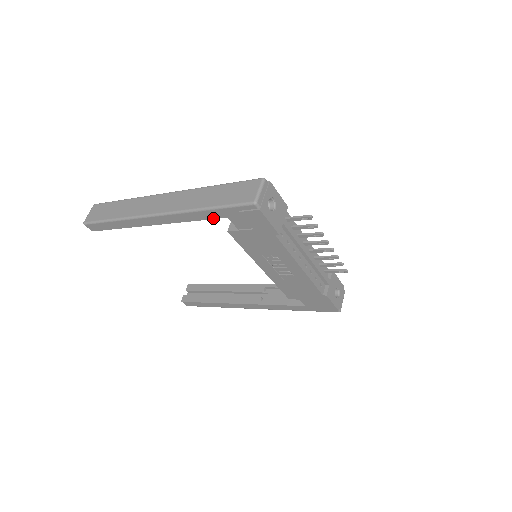
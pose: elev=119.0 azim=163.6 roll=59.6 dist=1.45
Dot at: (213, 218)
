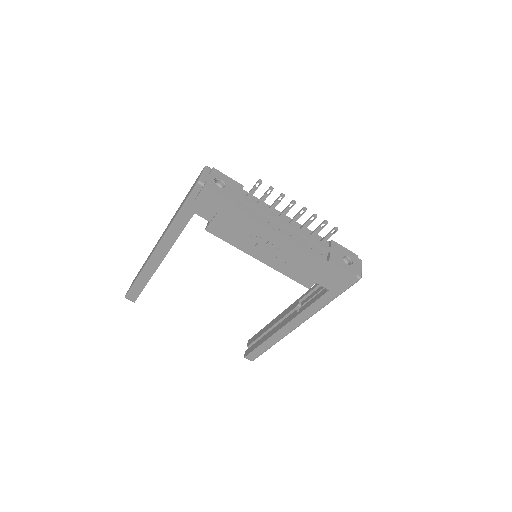
Dot at: (187, 222)
